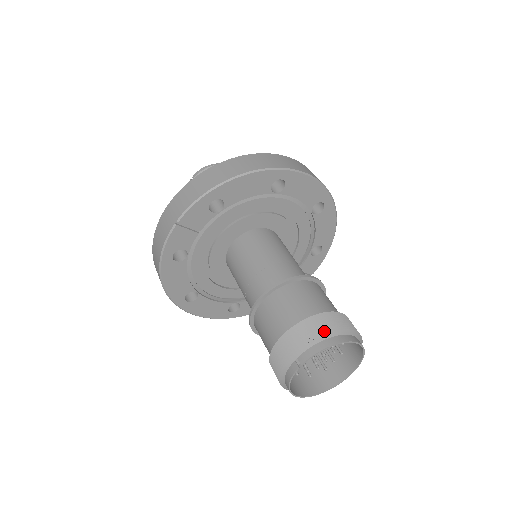
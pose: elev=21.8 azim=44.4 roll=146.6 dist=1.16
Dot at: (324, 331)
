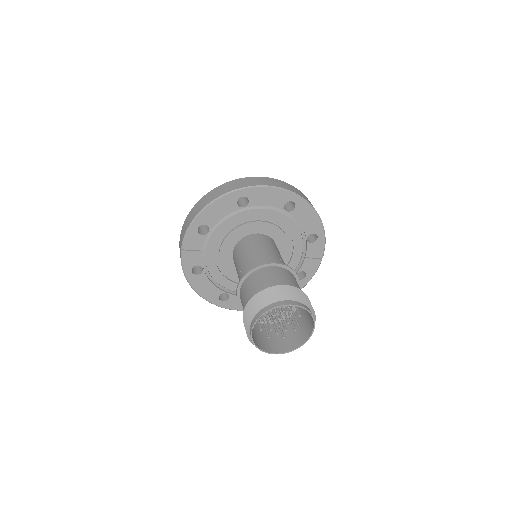
Dot at: (263, 301)
